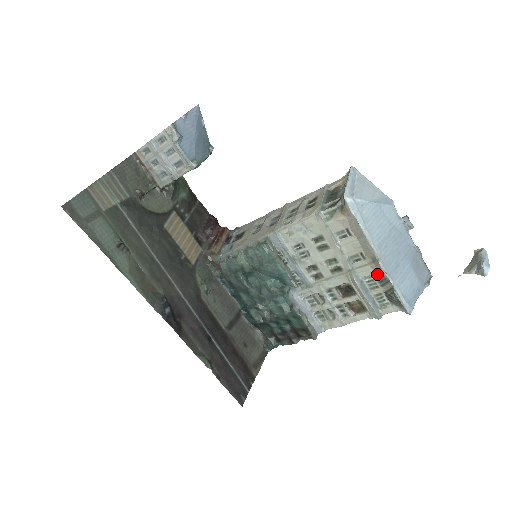
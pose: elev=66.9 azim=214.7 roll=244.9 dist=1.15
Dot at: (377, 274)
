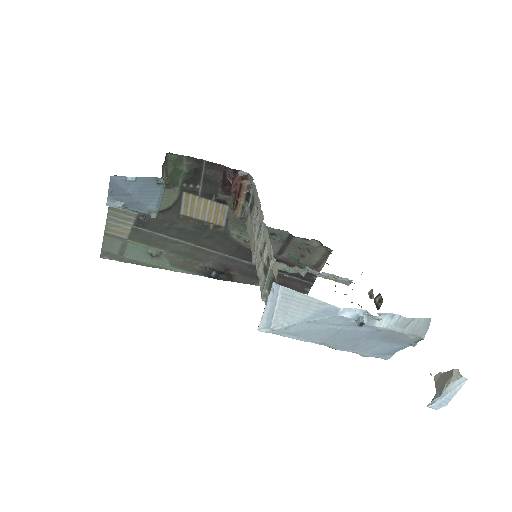
Dot at: occluded
